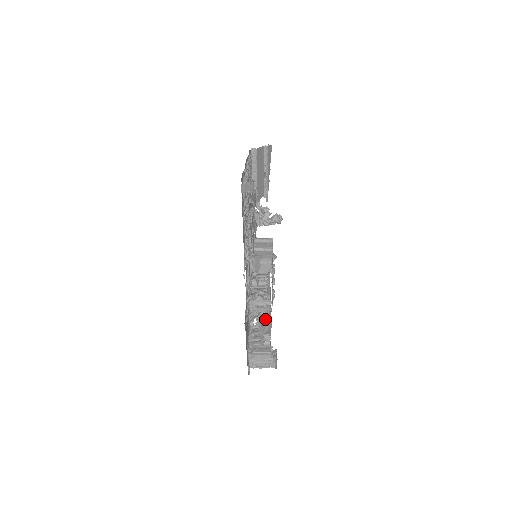
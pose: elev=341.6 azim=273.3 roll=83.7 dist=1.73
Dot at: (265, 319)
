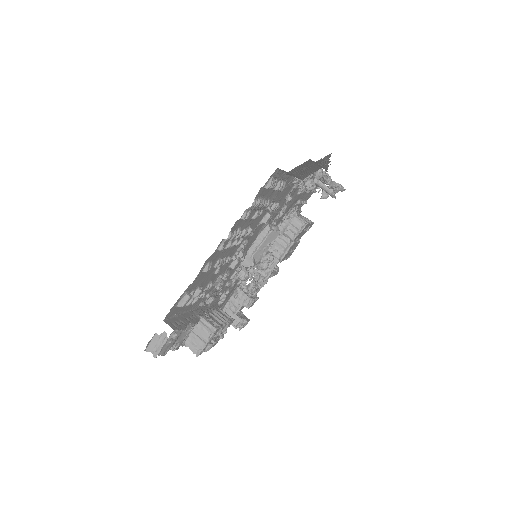
Dot at: (252, 293)
